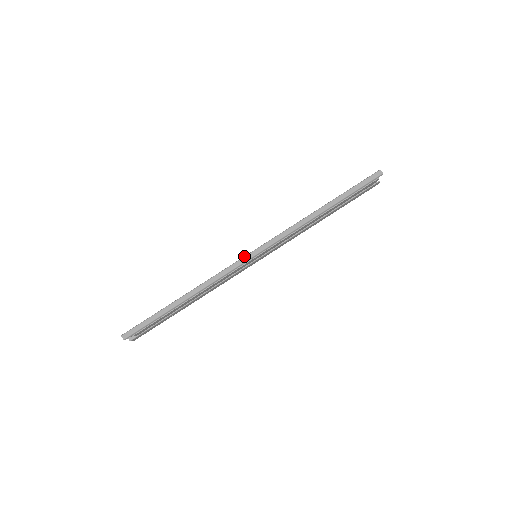
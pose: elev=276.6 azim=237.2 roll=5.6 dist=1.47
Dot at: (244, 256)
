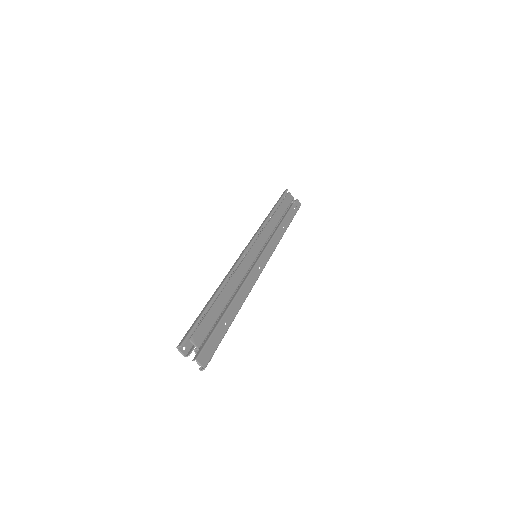
Dot at: (241, 253)
